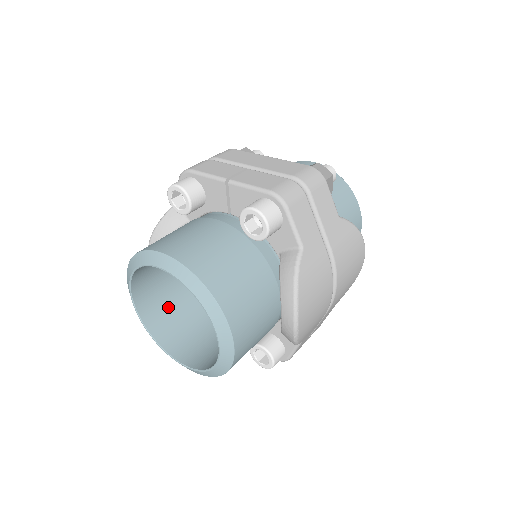
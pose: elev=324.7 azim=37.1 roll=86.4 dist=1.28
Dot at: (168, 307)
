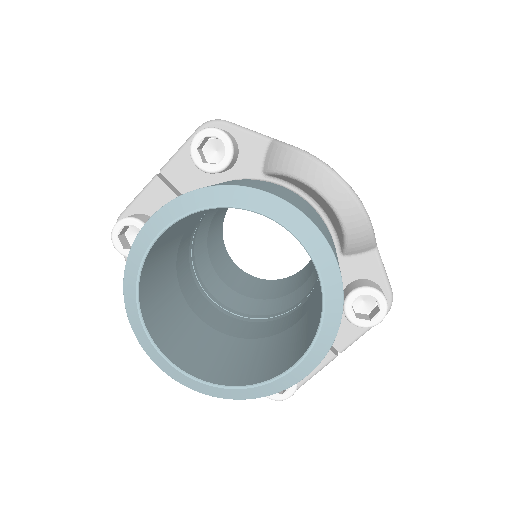
Dot at: (221, 360)
